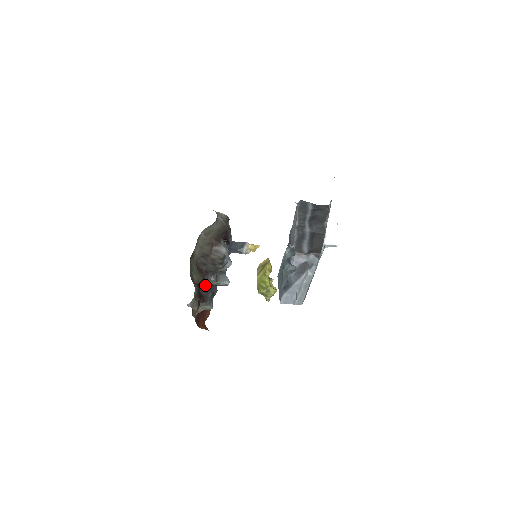
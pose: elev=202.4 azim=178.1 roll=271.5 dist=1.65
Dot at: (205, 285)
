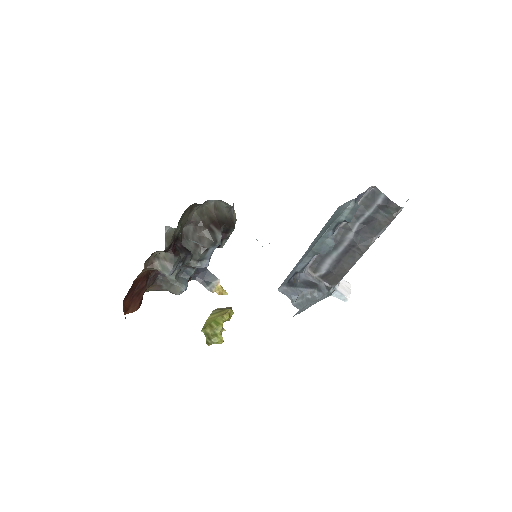
Dot at: (182, 245)
